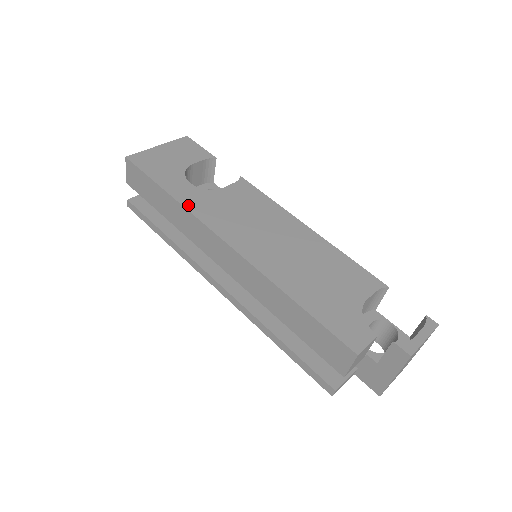
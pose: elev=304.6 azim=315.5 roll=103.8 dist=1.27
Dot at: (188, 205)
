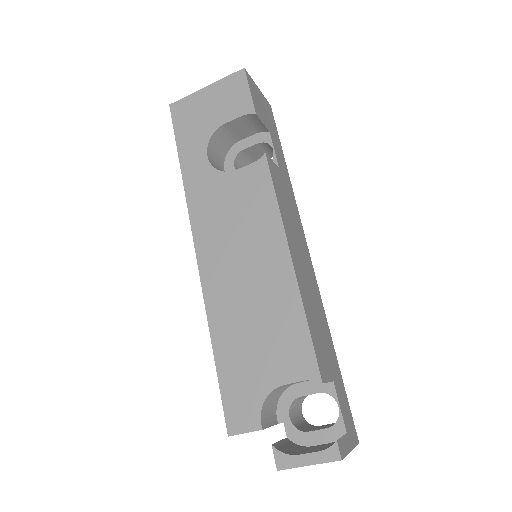
Dot at: (189, 191)
